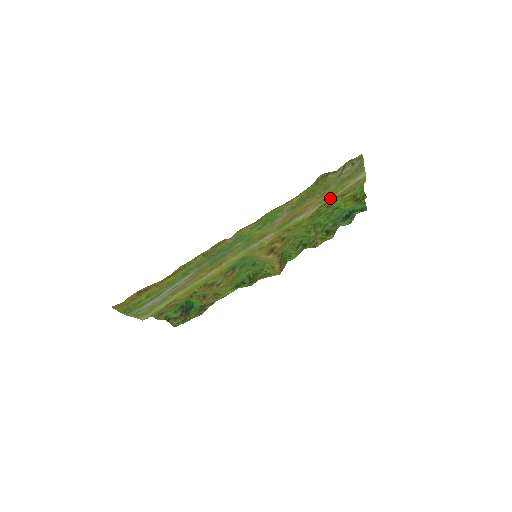
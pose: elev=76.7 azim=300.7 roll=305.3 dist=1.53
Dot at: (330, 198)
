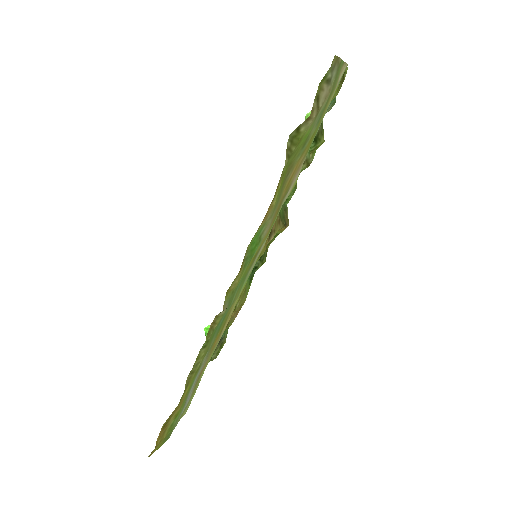
Dot at: (313, 139)
